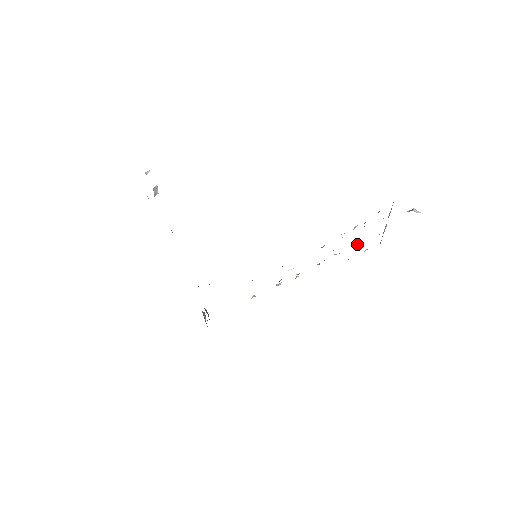
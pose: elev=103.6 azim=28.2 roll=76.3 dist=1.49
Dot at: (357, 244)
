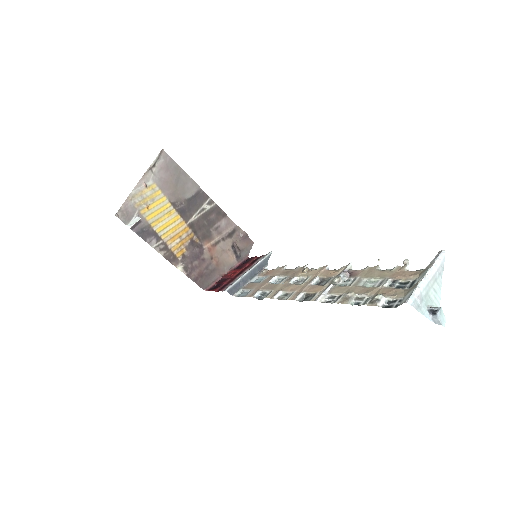
Dot at: (369, 281)
